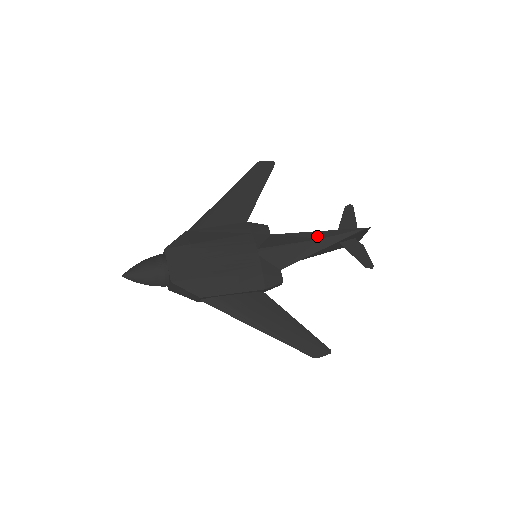
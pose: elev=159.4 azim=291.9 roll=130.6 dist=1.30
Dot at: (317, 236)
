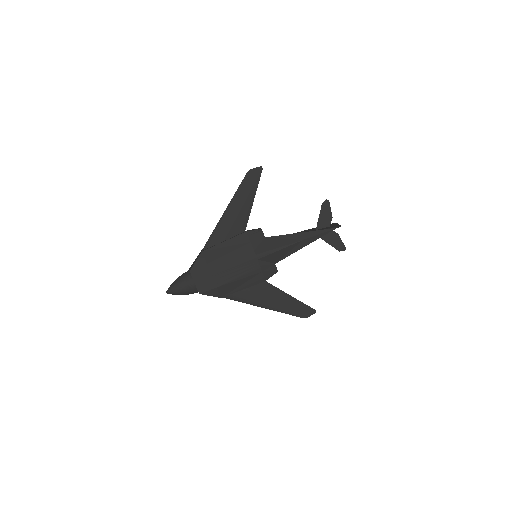
Dot at: (300, 238)
